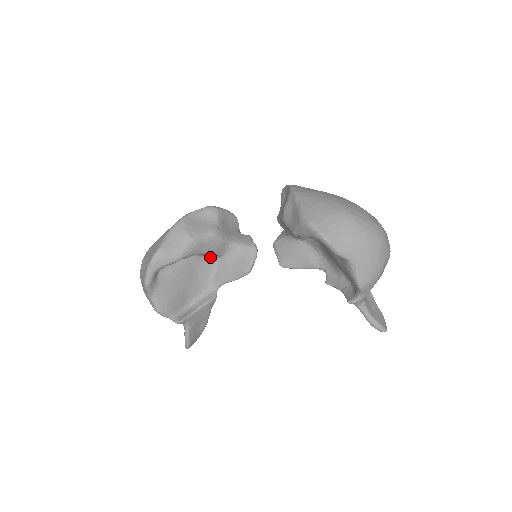
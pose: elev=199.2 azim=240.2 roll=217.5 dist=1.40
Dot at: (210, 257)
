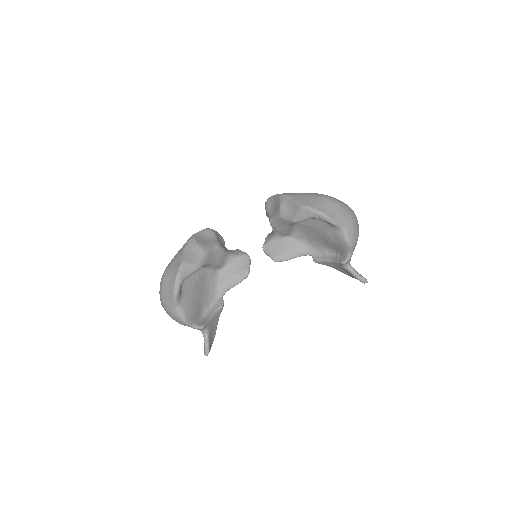
Dot at: (214, 270)
